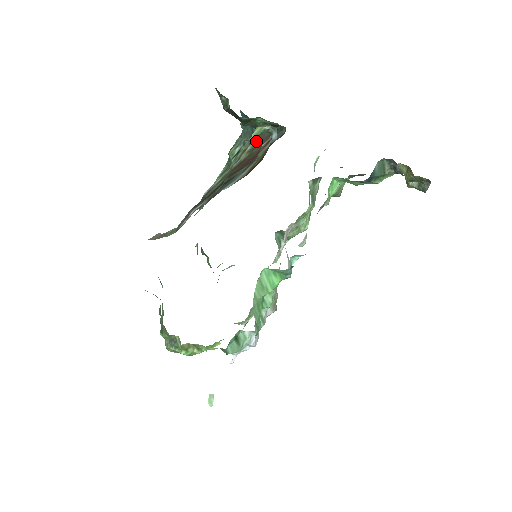
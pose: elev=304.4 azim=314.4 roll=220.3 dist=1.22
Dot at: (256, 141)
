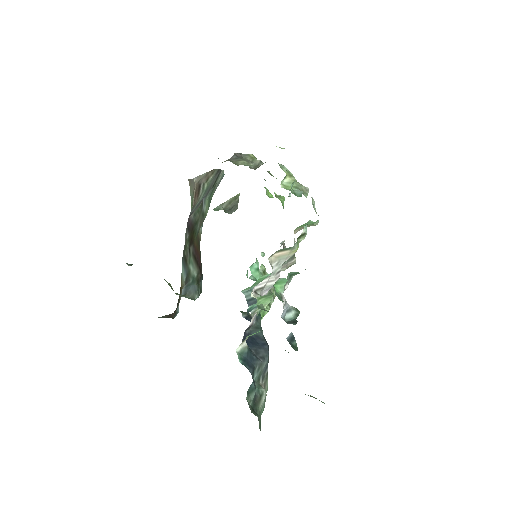
Dot at: occluded
